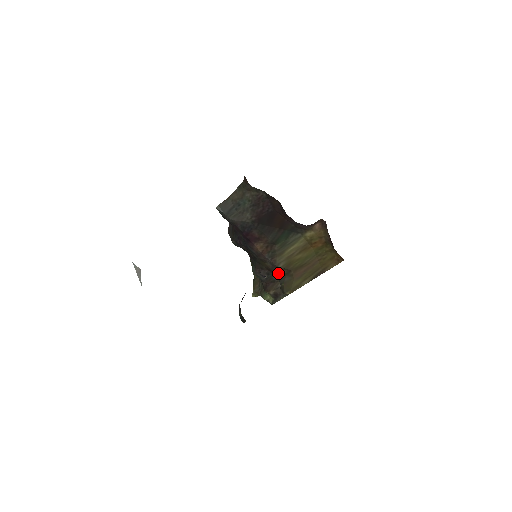
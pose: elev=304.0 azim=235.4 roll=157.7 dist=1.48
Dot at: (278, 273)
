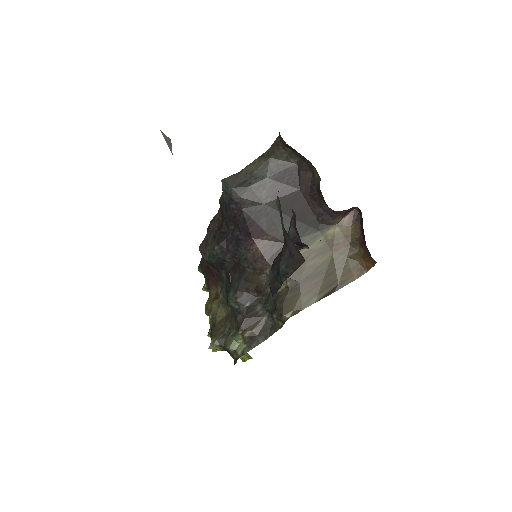
Dot at: occluded
